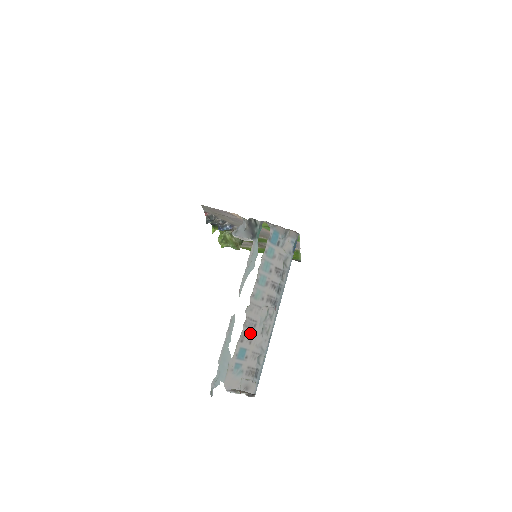
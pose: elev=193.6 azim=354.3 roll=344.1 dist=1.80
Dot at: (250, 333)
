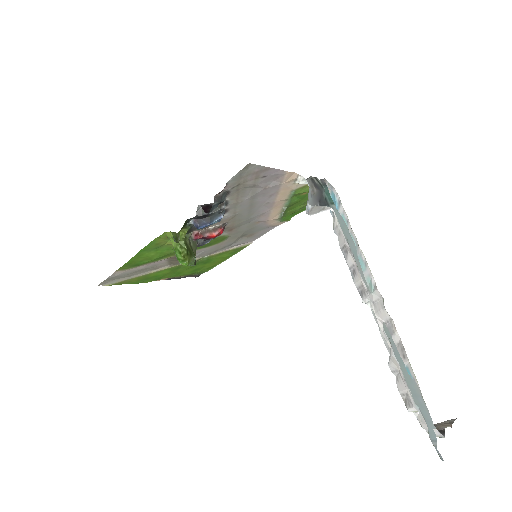
Dot at: occluded
